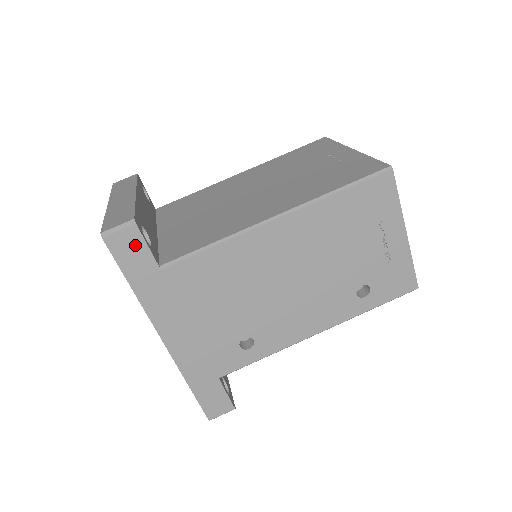
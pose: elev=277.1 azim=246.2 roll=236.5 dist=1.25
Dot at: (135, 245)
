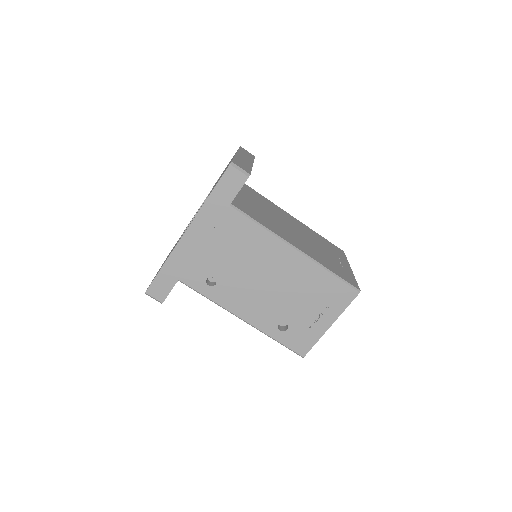
Dot at: (236, 184)
